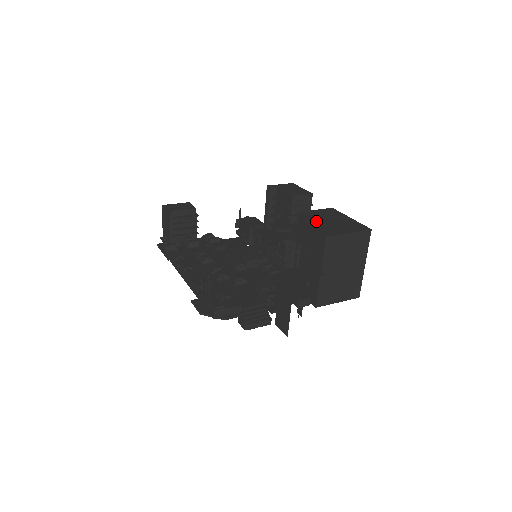
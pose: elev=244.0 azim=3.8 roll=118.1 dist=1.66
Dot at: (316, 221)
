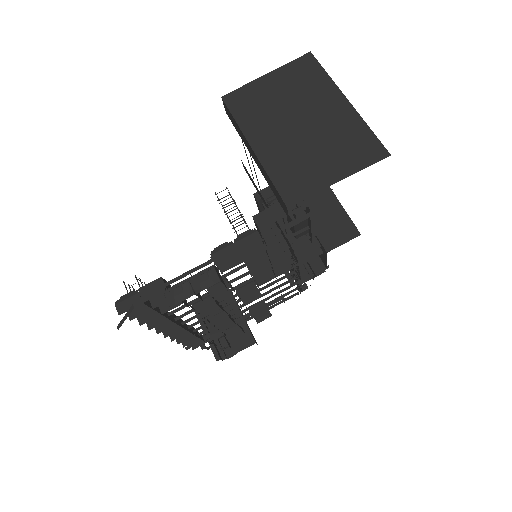
Dot at: occluded
